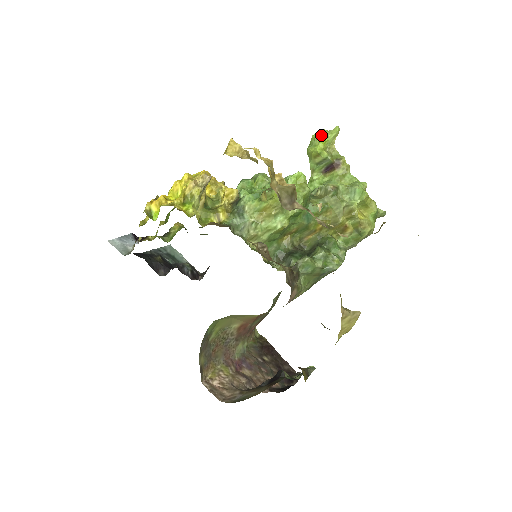
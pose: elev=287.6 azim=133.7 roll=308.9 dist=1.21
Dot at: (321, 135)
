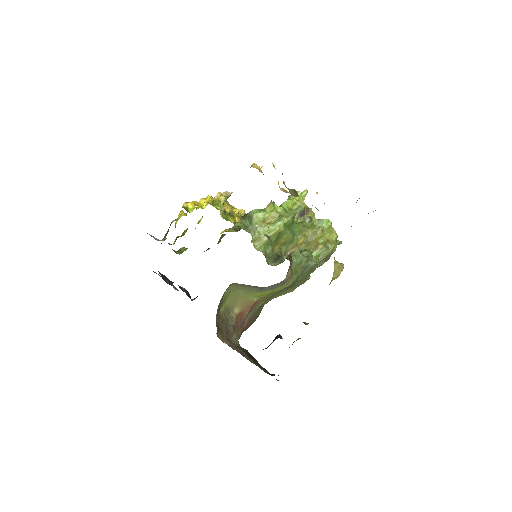
Dot at: (297, 192)
